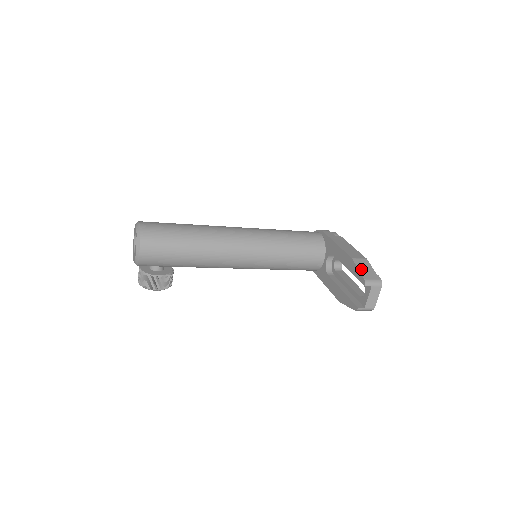
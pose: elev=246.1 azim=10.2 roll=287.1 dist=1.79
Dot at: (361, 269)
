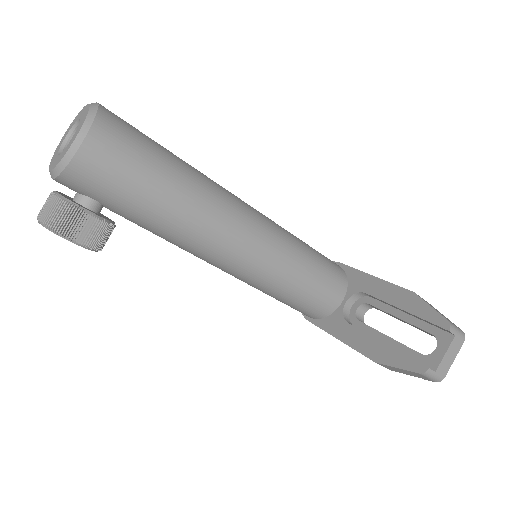
Dot at: (434, 308)
